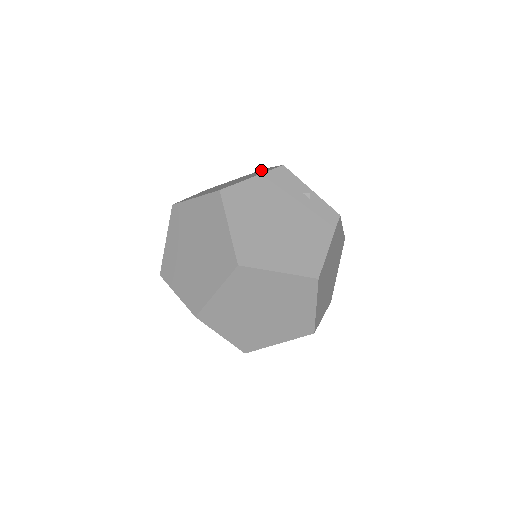
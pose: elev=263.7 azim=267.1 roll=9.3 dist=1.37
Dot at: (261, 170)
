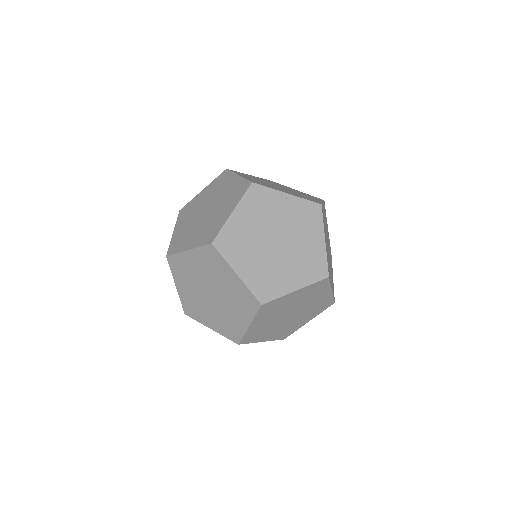
Dot at: (225, 177)
